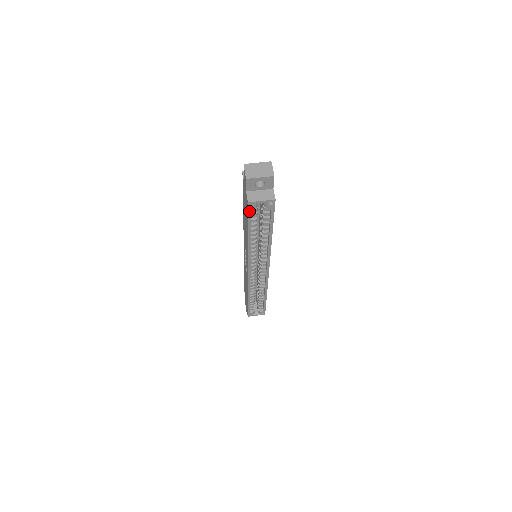
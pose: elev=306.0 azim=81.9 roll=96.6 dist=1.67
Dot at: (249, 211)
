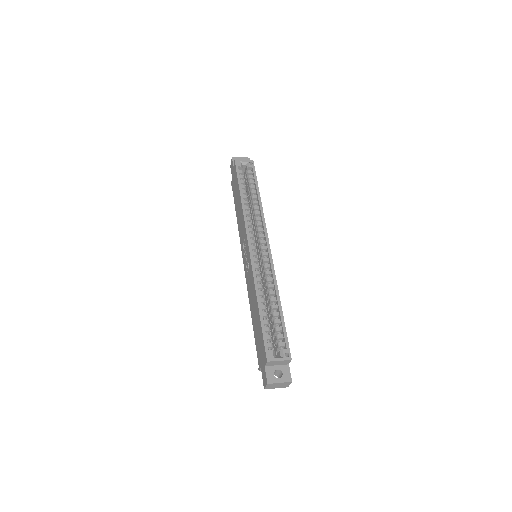
Dot at: (237, 168)
